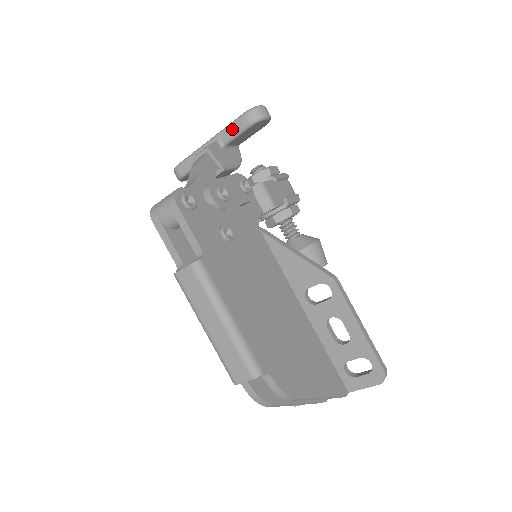
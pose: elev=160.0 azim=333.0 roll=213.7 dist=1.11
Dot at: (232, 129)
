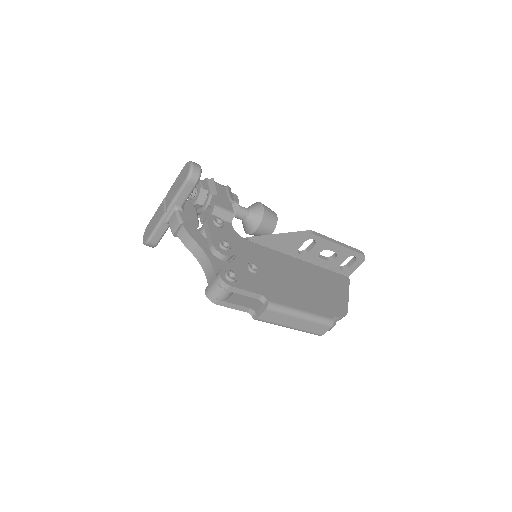
Dot at: (183, 195)
